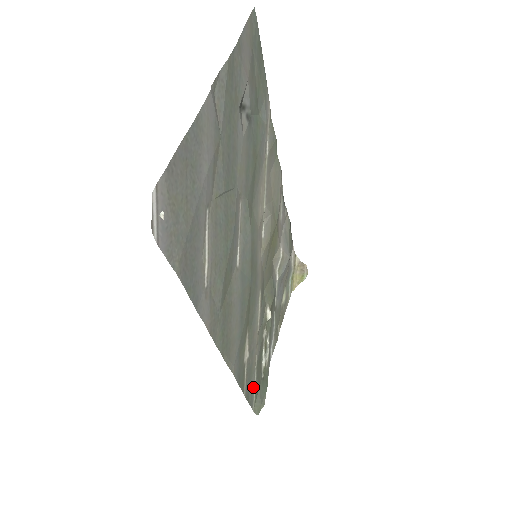
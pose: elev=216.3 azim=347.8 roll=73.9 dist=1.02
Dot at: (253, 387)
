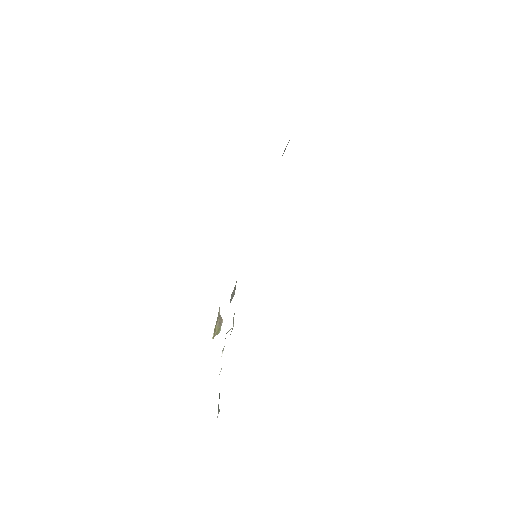
Dot at: occluded
